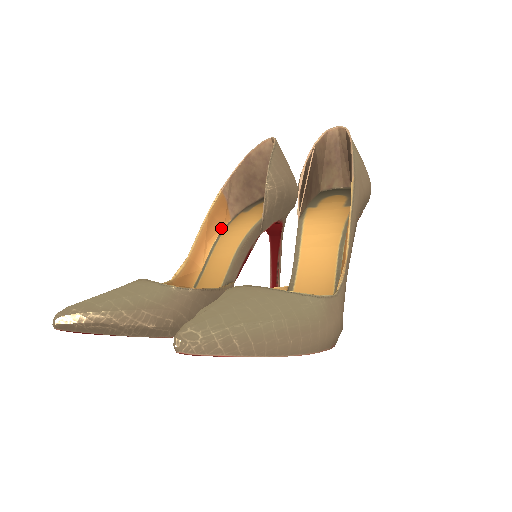
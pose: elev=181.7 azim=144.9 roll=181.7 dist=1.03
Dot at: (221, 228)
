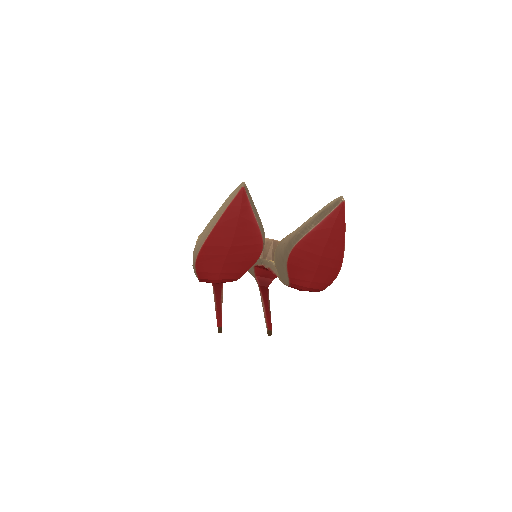
Dot at: occluded
